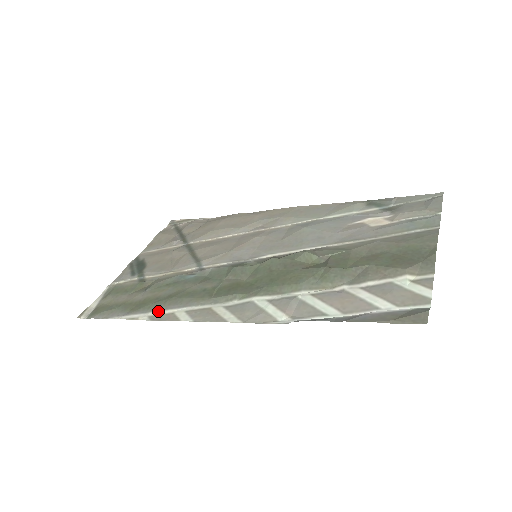
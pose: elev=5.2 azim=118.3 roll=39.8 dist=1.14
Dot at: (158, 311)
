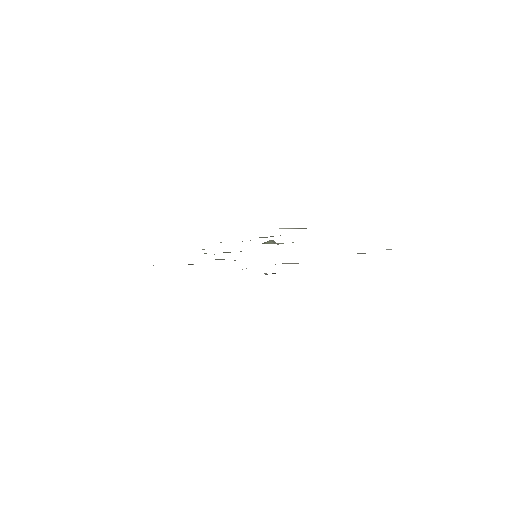
Dot at: occluded
